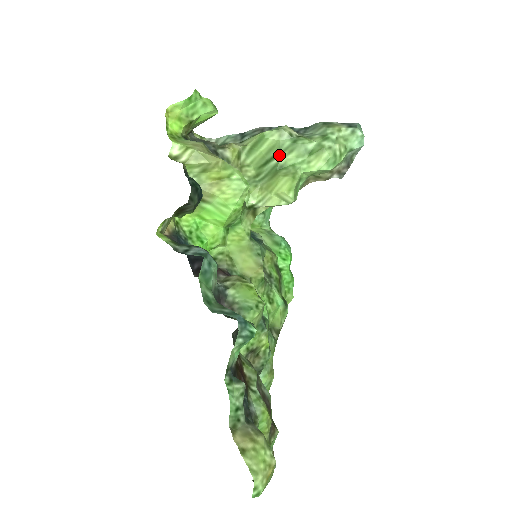
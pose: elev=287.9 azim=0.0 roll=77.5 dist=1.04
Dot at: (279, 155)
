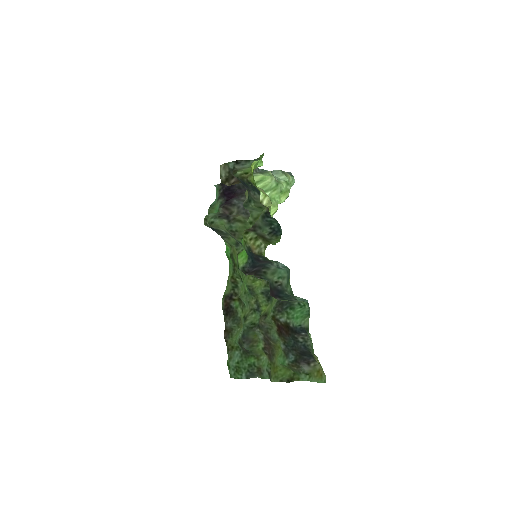
Dot at: (268, 191)
